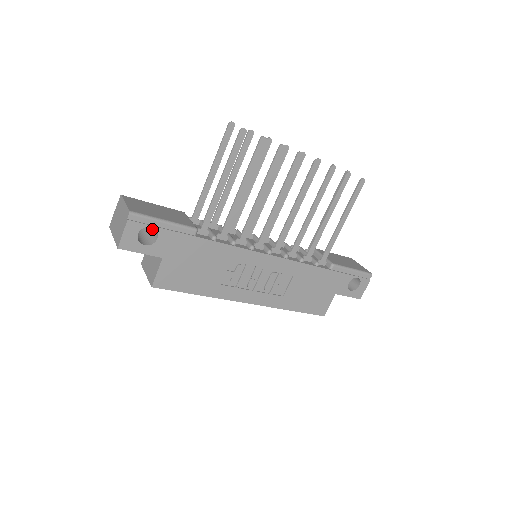
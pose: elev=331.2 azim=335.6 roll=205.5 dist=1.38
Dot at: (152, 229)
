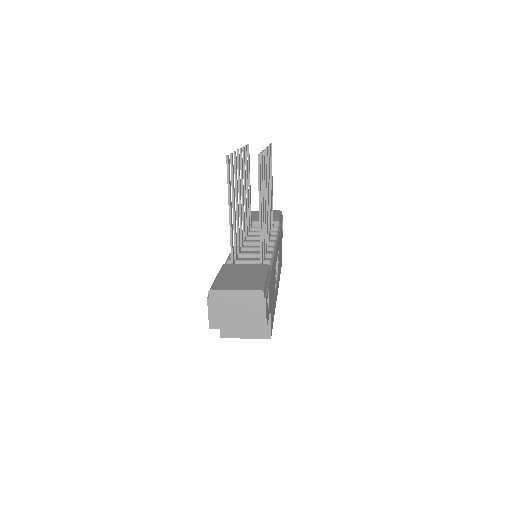
Dot at: occluded
